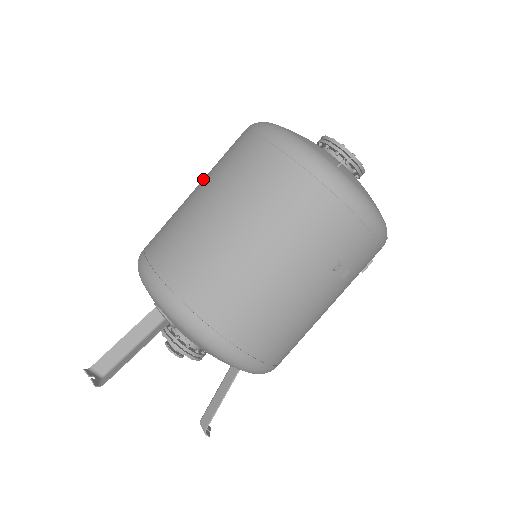
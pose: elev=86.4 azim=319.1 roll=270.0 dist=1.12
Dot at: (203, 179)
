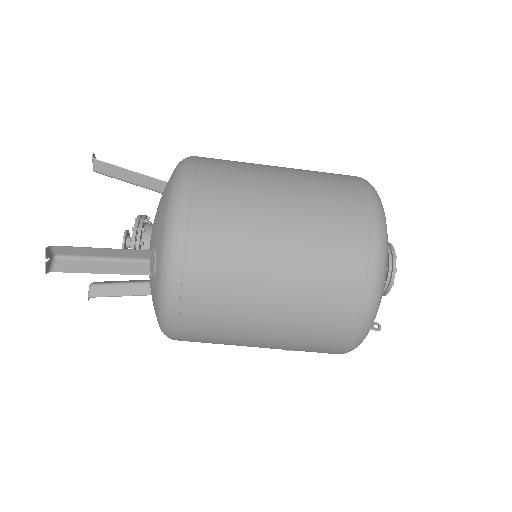
Dot at: (299, 203)
